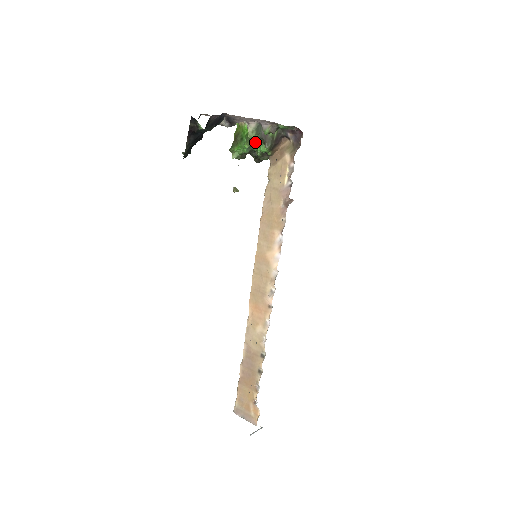
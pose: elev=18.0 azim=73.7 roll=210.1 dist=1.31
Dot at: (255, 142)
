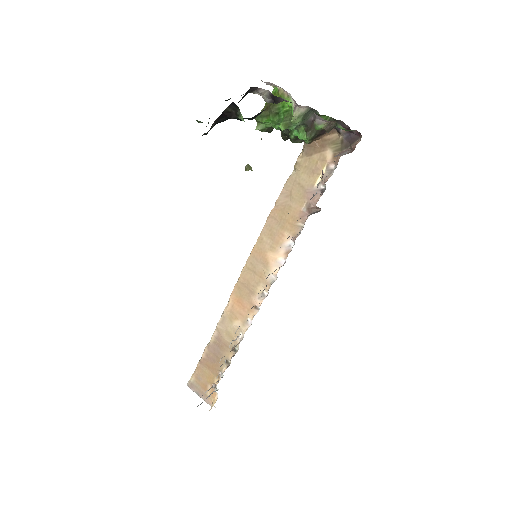
Dot at: (295, 126)
